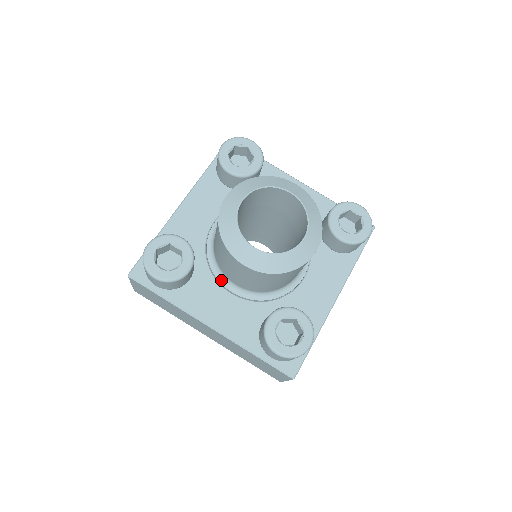
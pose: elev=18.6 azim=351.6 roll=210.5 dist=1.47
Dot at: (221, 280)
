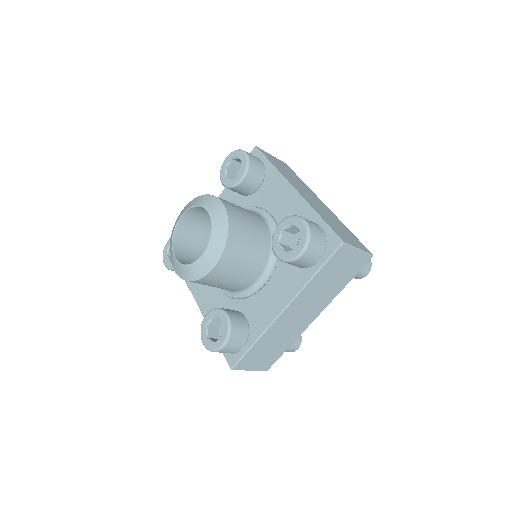
Dot at: occluded
